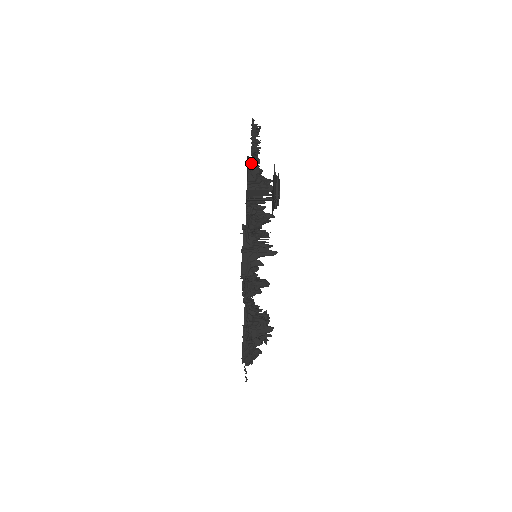
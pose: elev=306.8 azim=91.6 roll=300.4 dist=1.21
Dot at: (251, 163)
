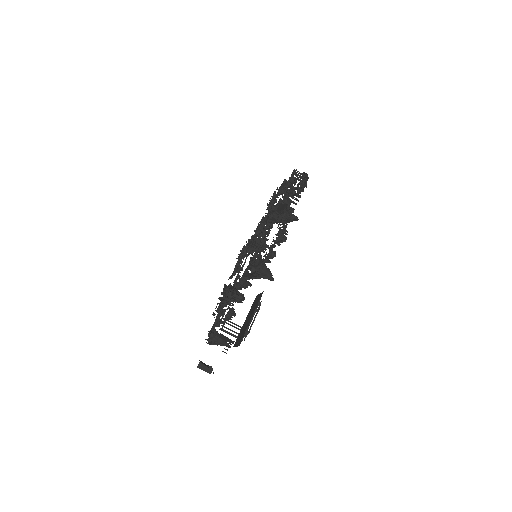
Dot at: (254, 273)
